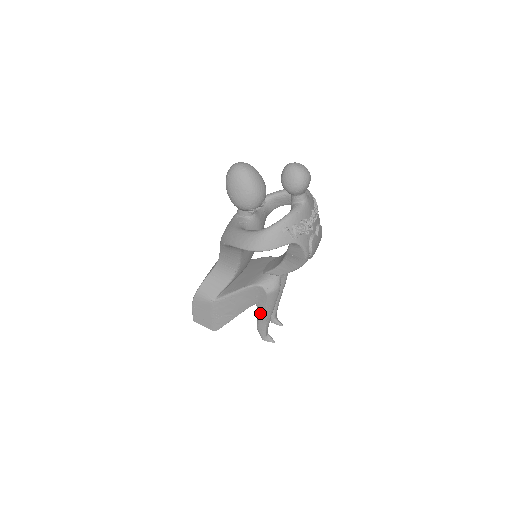
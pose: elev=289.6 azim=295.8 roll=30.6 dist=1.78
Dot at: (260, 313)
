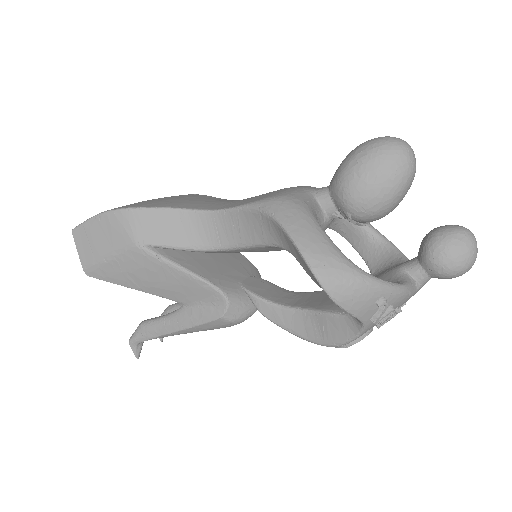
Dot at: (174, 319)
